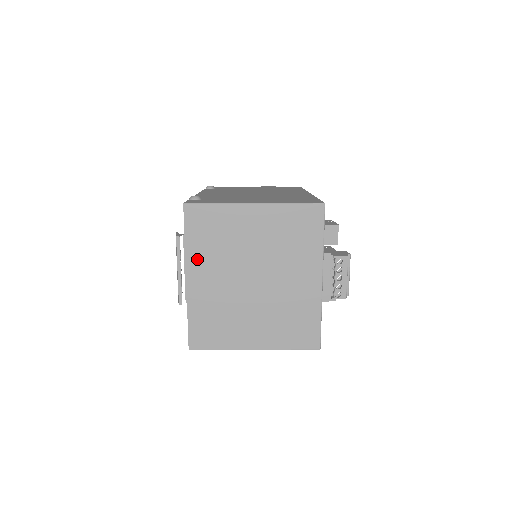
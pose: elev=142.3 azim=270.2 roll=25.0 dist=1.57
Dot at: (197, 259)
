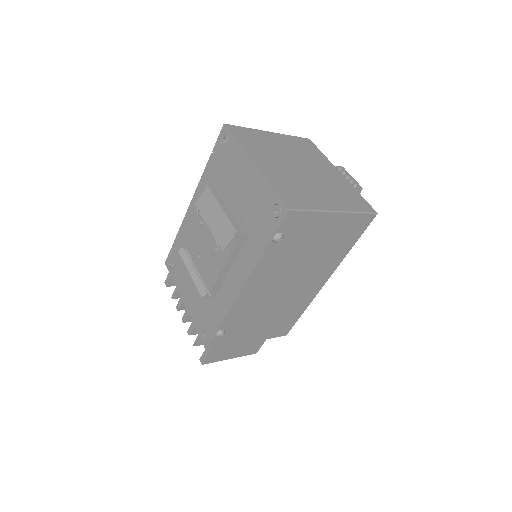
Dot at: (253, 152)
